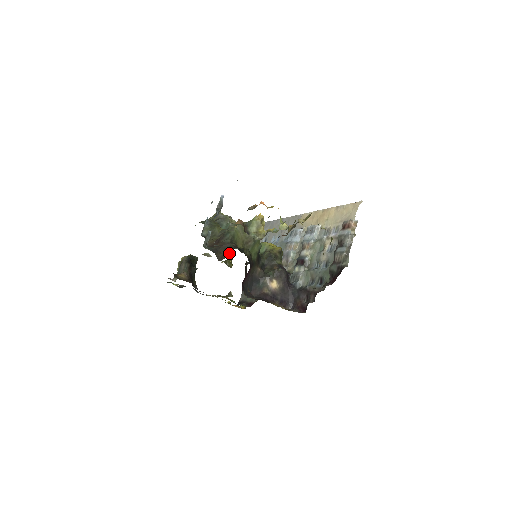
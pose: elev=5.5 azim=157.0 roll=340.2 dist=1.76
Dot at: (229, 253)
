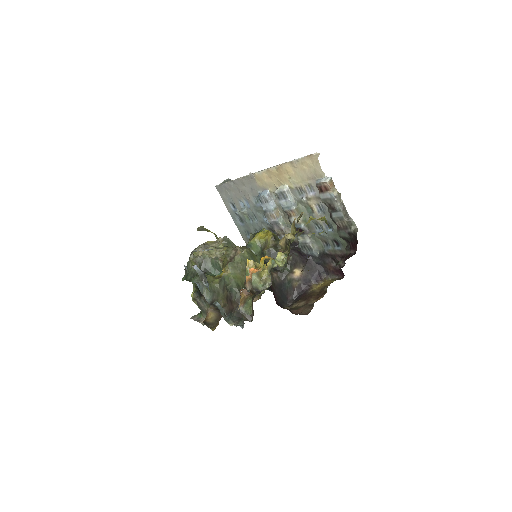
Dot at: (252, 308)
